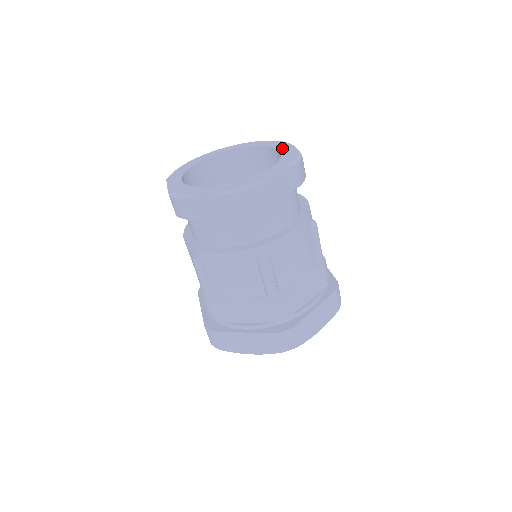
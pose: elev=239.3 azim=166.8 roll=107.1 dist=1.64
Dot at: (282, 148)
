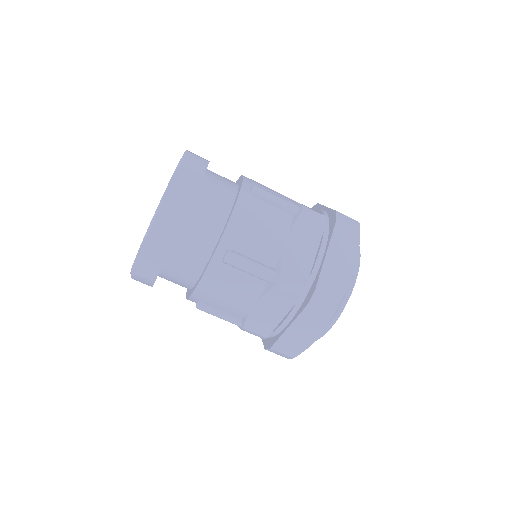
Dot at: occluded
